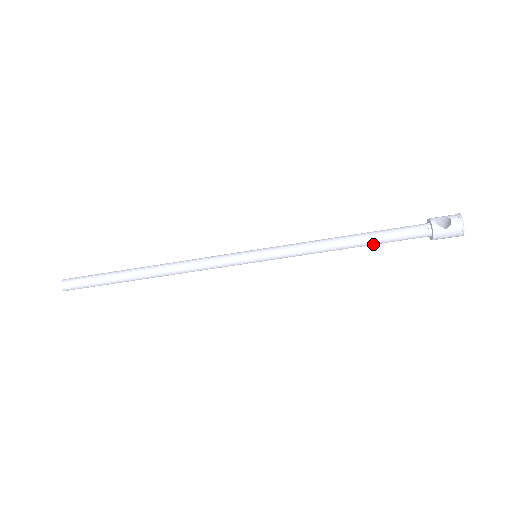
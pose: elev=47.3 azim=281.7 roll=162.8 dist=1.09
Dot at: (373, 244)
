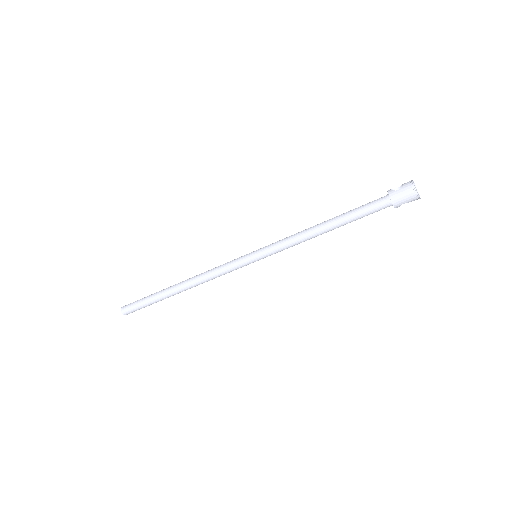
Dot at: (344, 222)
